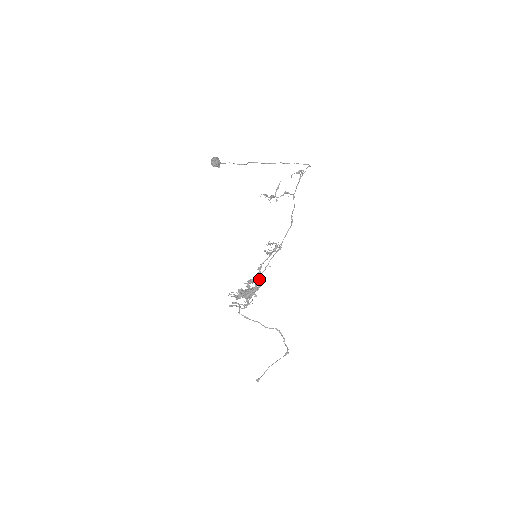
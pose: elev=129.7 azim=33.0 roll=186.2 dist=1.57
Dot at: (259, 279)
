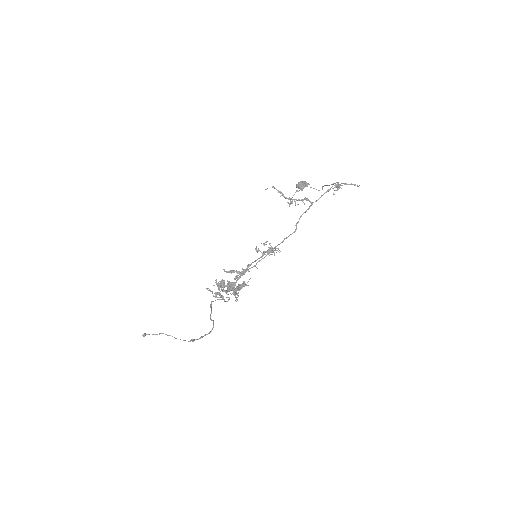
Dot at: (241, 275)
